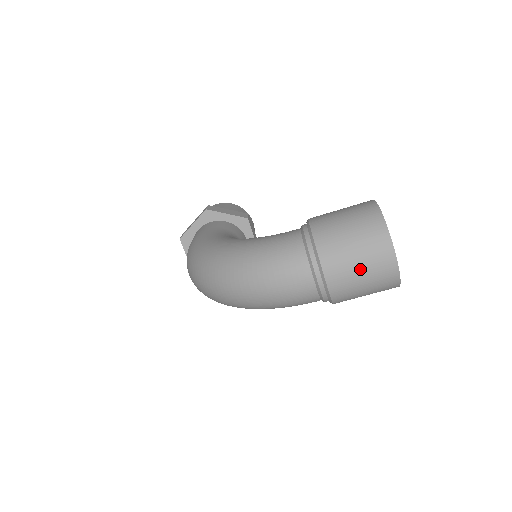
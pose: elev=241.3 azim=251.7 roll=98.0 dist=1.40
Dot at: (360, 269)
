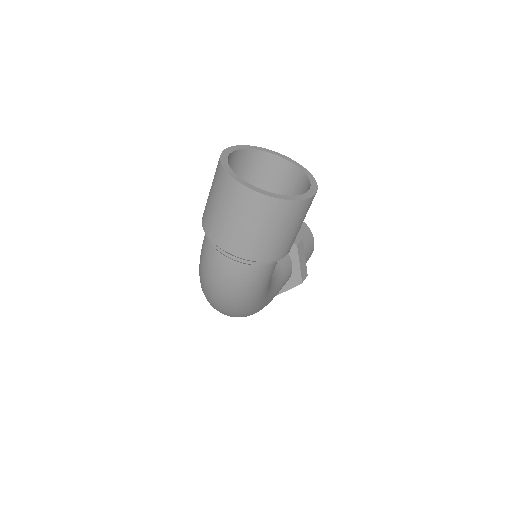
Dot at: (235, 221)
